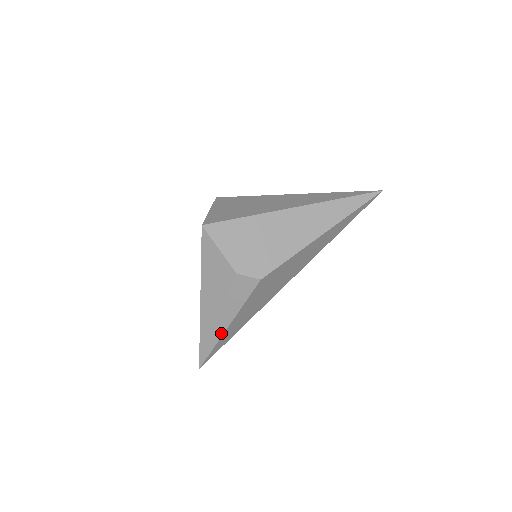
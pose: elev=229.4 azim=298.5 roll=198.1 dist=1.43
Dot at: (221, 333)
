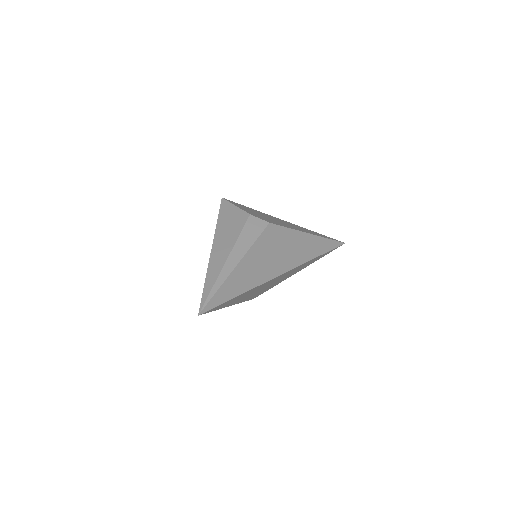
Dot at: (230, 270)
